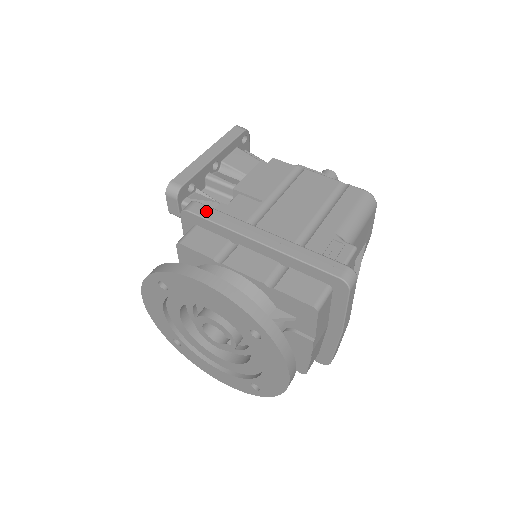
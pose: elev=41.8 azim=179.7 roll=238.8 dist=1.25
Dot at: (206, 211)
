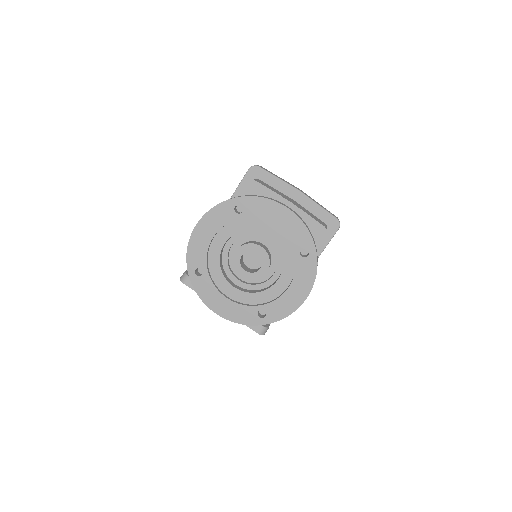
Dot at: occluded
